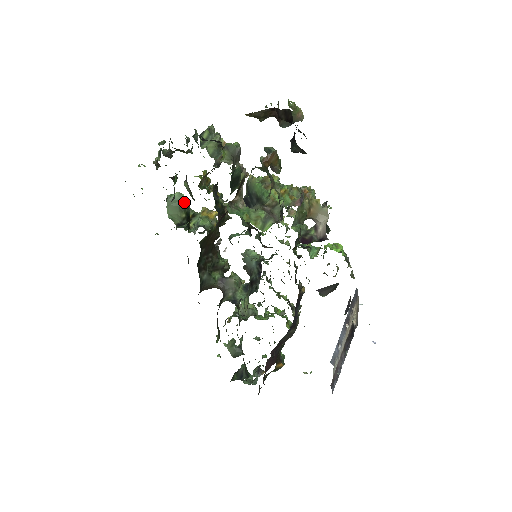
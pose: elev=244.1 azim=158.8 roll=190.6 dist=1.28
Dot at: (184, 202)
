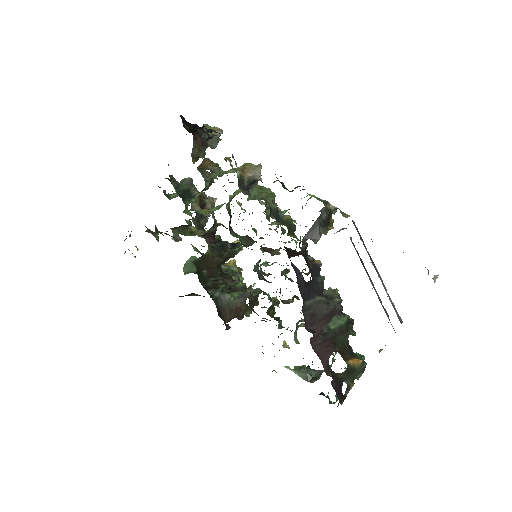
Dot at: occluded
